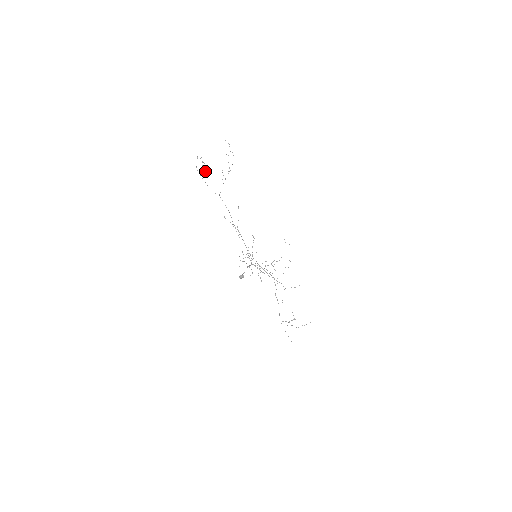
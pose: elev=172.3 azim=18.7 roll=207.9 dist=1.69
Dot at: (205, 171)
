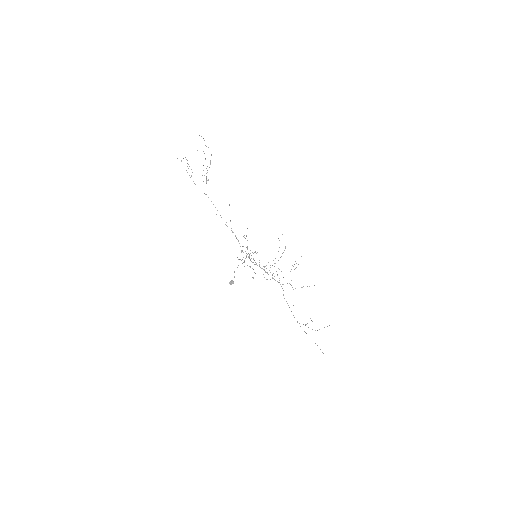
Dot at: occluded
